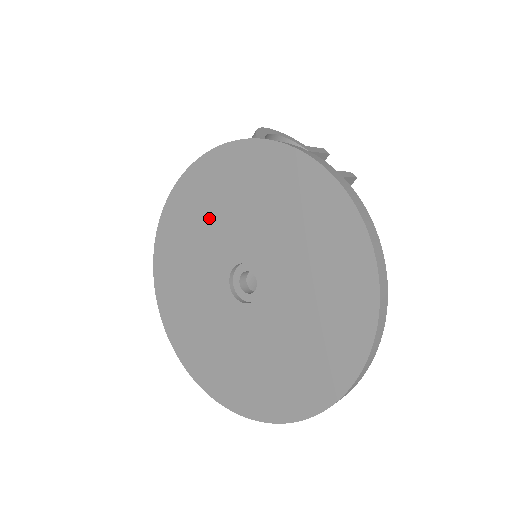
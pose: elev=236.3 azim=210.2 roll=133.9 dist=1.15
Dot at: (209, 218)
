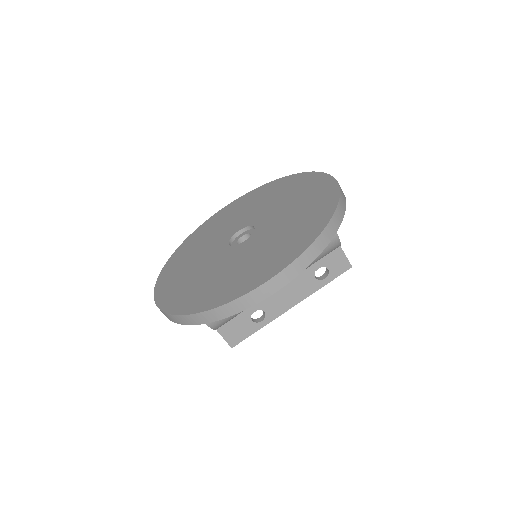
Dot at: (242, 211)
